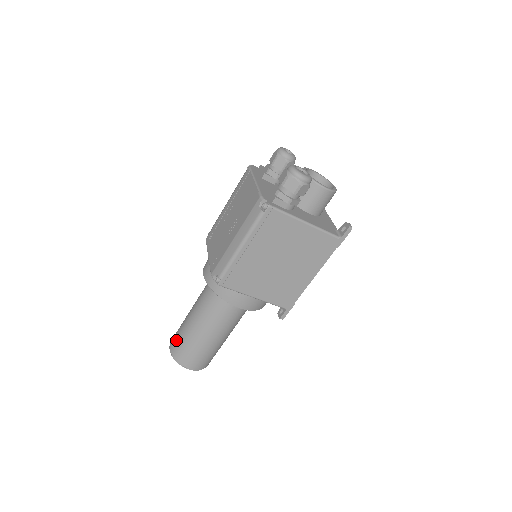
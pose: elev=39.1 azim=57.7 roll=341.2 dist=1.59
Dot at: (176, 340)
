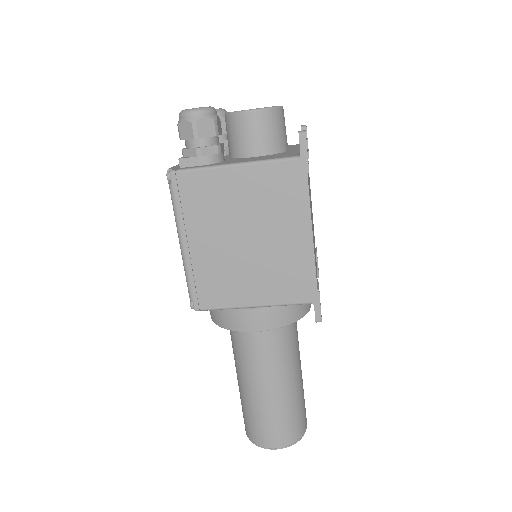
Dot at: occluded
